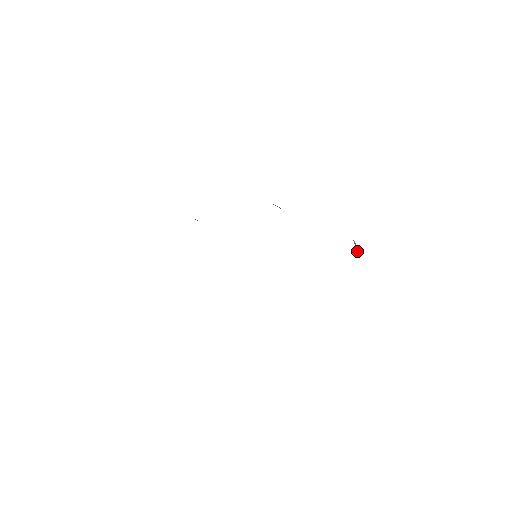
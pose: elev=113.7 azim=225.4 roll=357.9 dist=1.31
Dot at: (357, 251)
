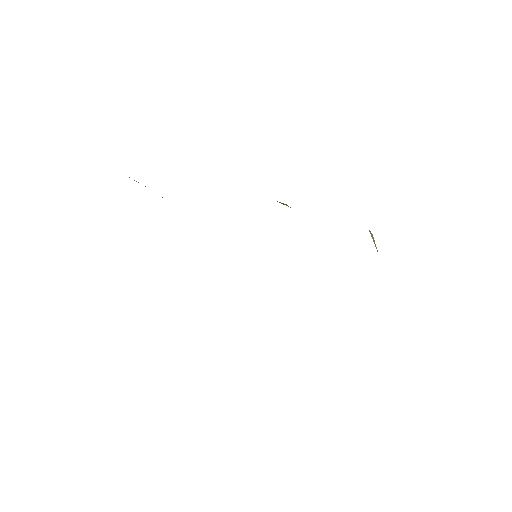
Dot at: occluded
